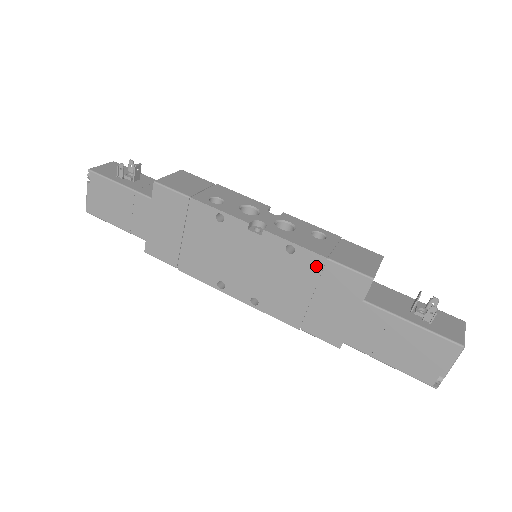
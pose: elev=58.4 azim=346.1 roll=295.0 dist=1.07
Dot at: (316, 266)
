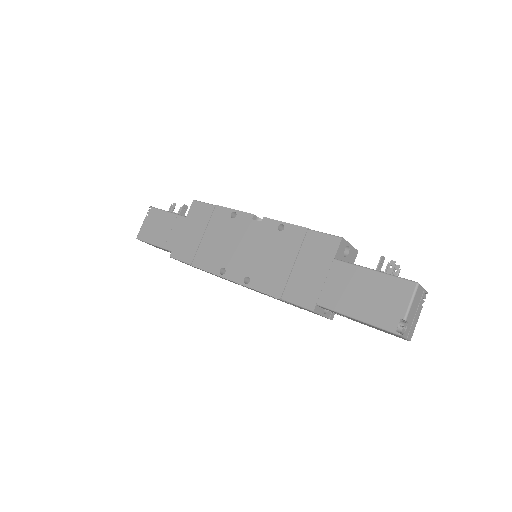
Dot at: (299, 237)
